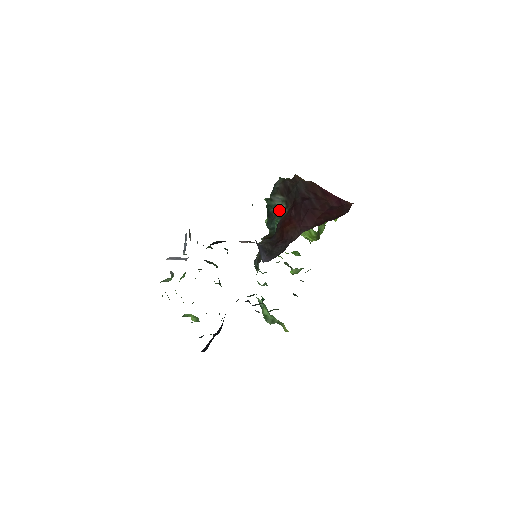
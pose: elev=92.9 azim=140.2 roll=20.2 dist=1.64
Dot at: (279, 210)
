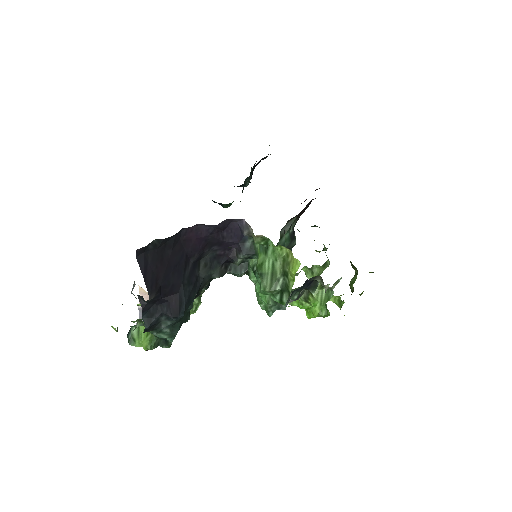
Dot at: (291, 240)
